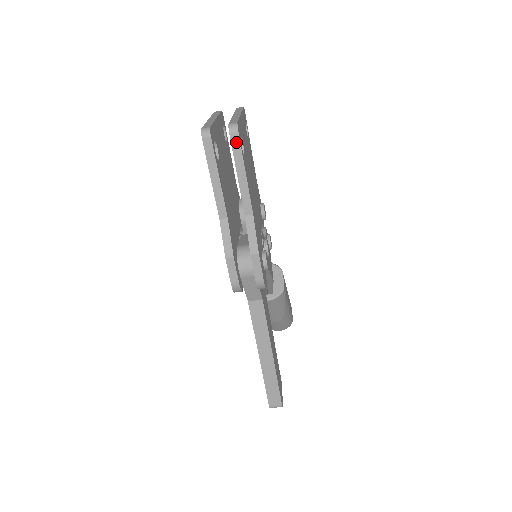
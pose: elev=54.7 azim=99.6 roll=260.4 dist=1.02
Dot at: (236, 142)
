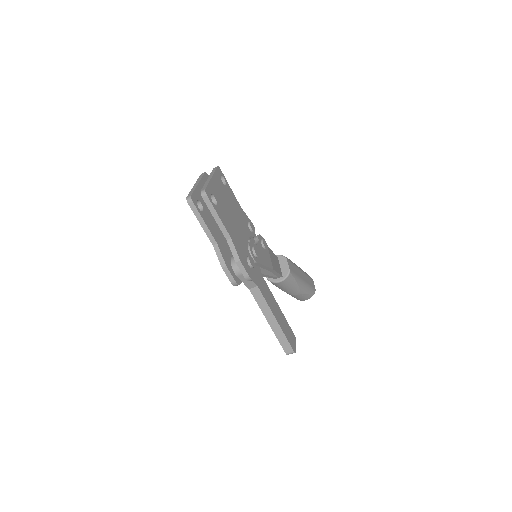
Dot at: (207, 201)
